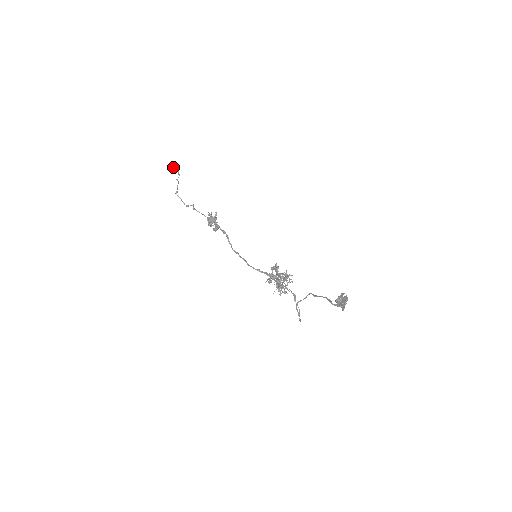
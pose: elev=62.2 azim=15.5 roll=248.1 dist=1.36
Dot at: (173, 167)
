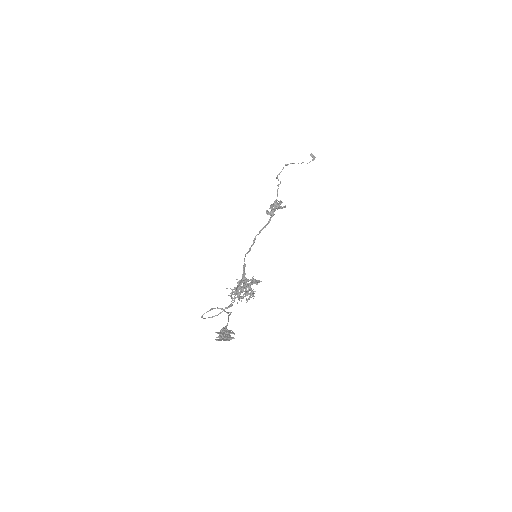
Dot at: occluded
